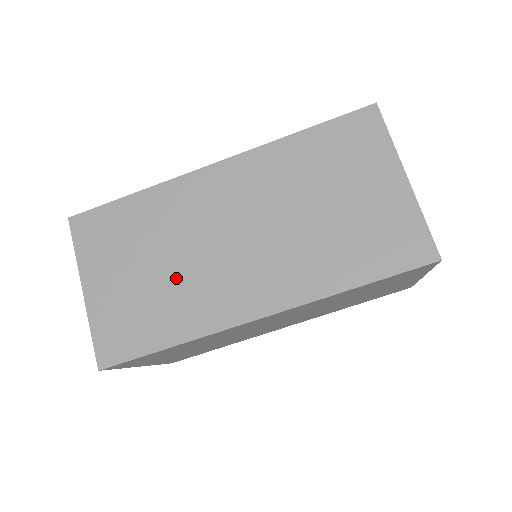
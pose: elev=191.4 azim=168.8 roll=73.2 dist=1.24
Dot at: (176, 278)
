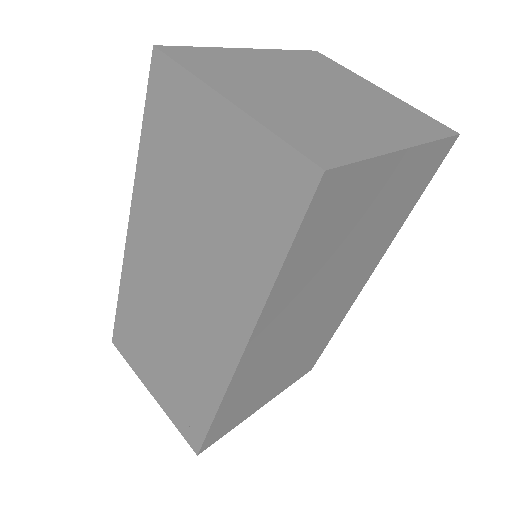
Dot at: (178, 353)
